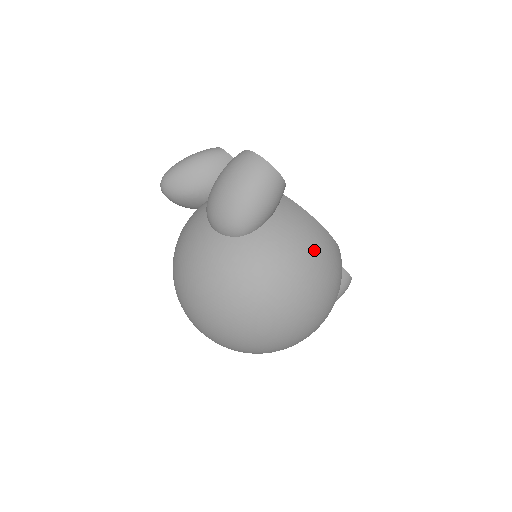
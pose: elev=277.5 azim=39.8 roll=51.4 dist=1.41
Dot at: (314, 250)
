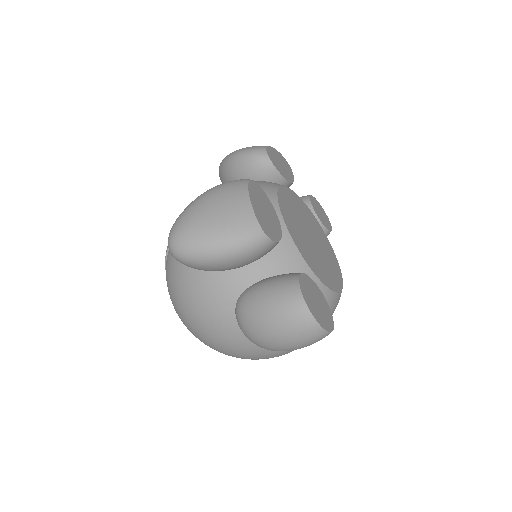
Dot at: occluded
